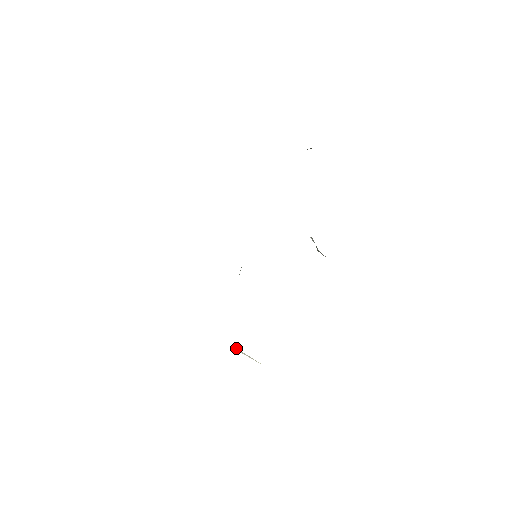
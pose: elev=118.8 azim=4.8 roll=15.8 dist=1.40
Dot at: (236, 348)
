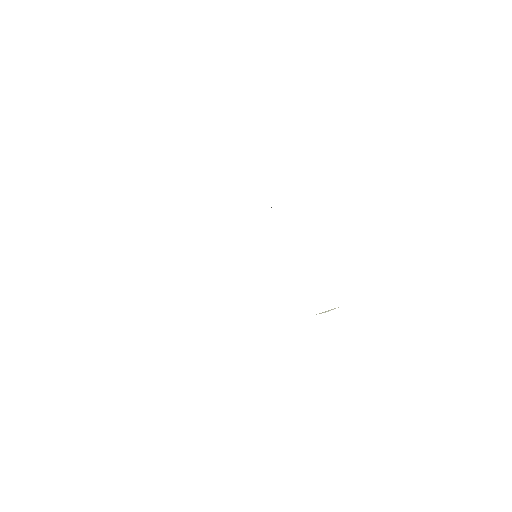
Dot at: occluded
